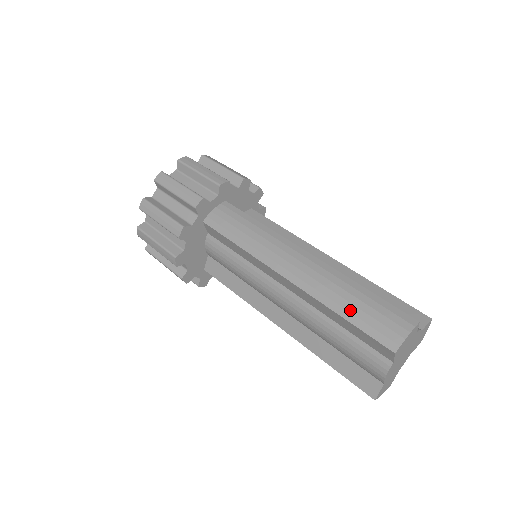
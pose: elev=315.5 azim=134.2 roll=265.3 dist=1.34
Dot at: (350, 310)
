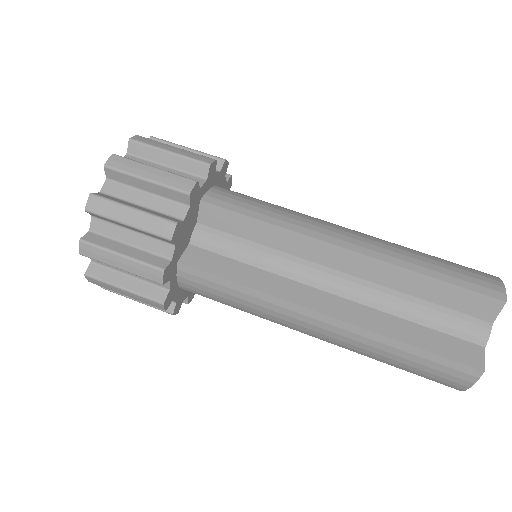
Dot at: (400, 366)
